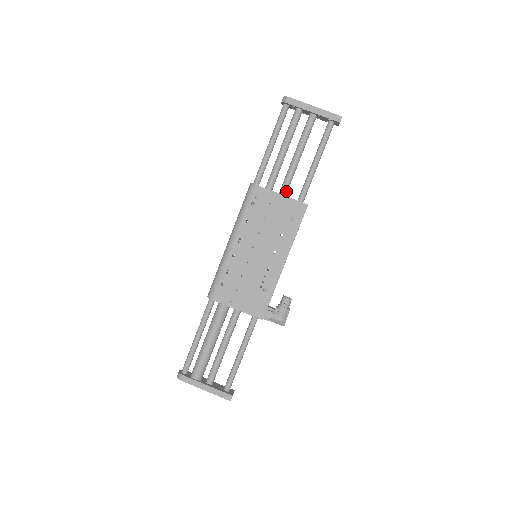
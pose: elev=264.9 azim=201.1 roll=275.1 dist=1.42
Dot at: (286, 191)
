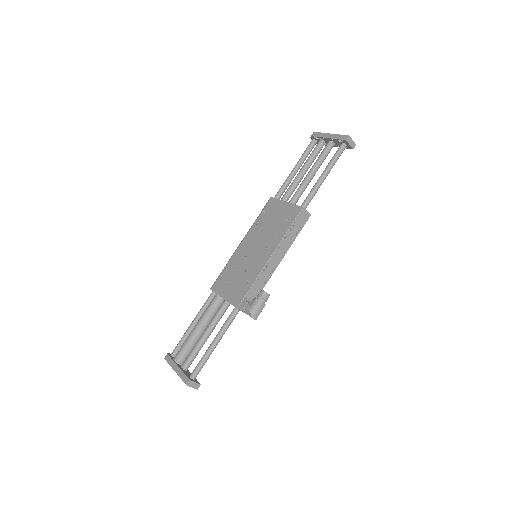
Dot at: (293, 201)
